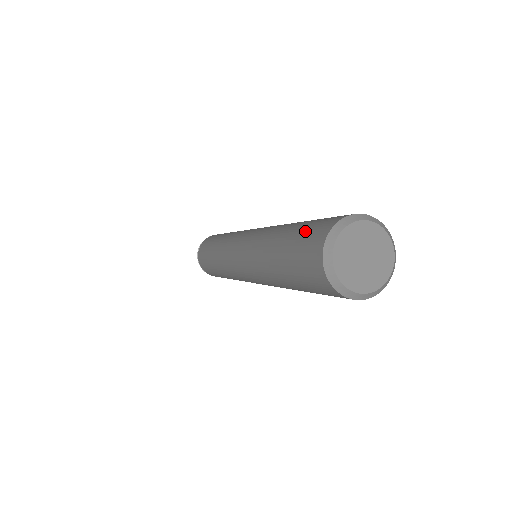
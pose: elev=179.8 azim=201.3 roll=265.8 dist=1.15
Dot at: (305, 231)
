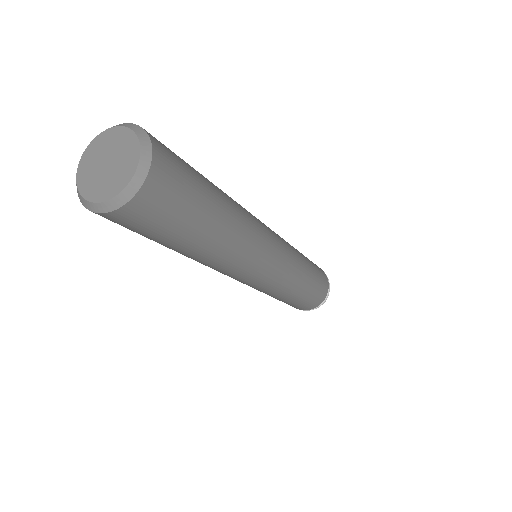
Dot at: occluded
